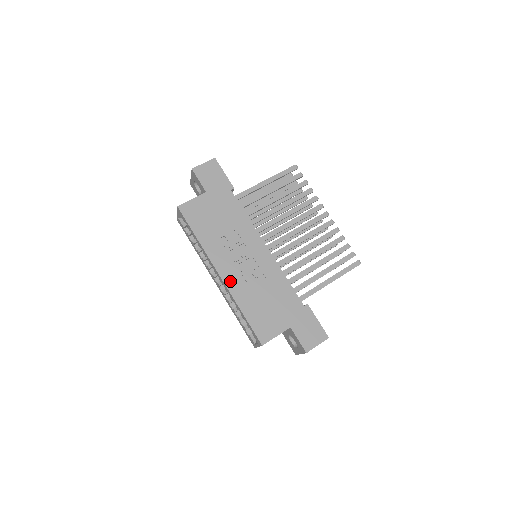
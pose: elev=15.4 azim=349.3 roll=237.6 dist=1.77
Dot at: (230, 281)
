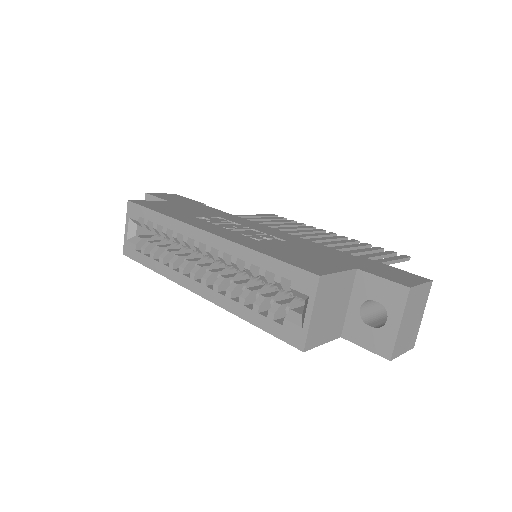
Dot at: (226, 235)
